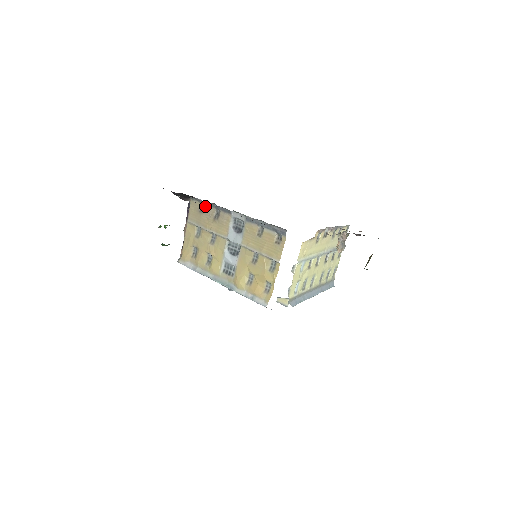
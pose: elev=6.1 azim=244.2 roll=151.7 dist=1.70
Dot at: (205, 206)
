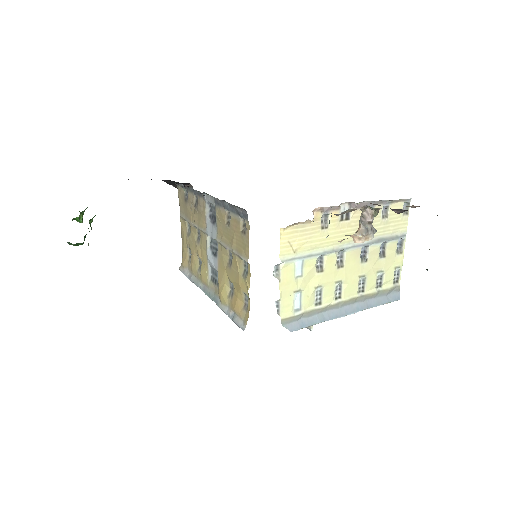
Dot at: (188, 192)
